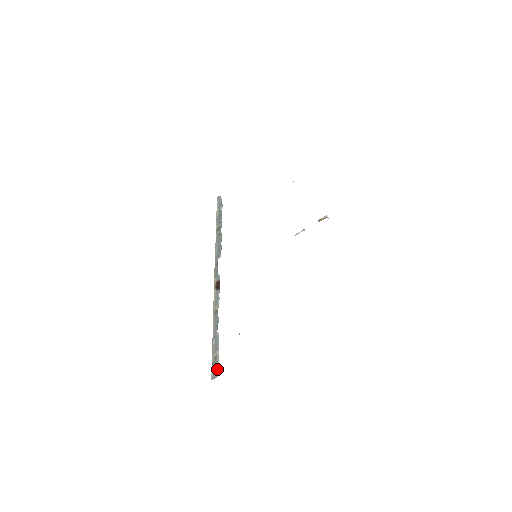
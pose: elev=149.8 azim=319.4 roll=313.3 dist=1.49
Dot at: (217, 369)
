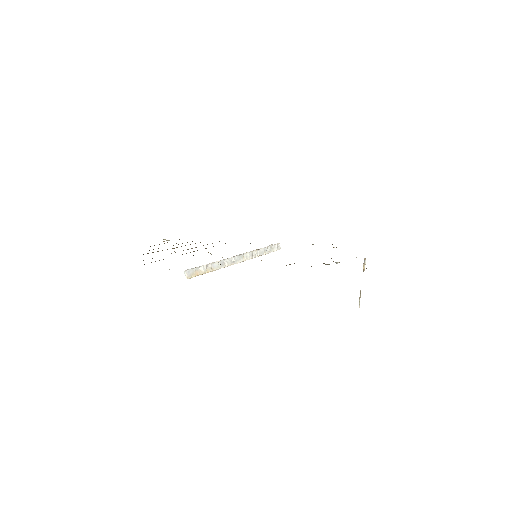
Dot at: occluded
